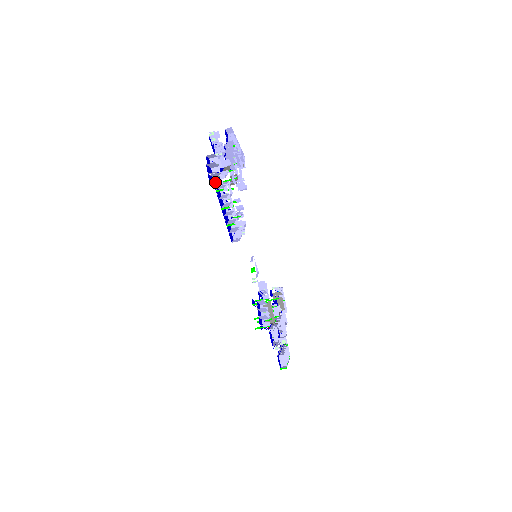
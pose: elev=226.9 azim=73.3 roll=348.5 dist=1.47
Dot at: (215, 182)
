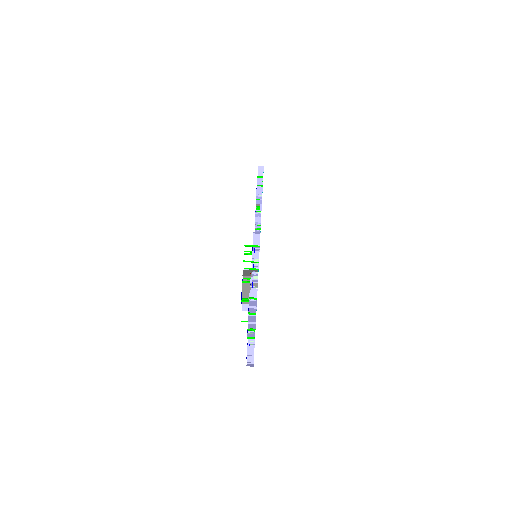
Dot at: occluded
